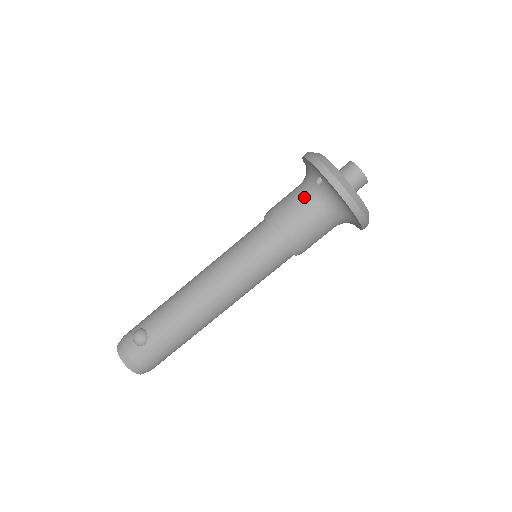
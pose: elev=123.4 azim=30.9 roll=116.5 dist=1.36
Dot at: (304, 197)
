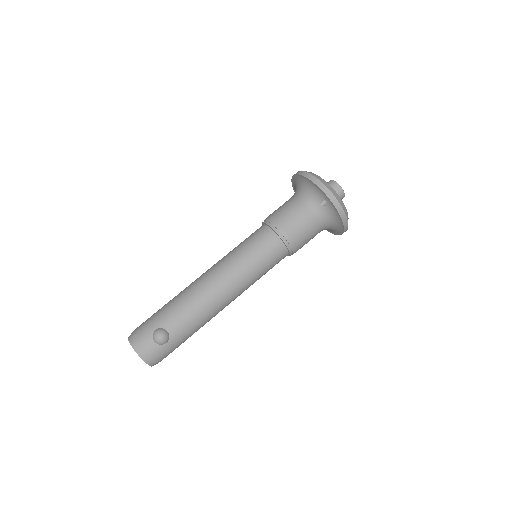
Dot at: (308, 214)
